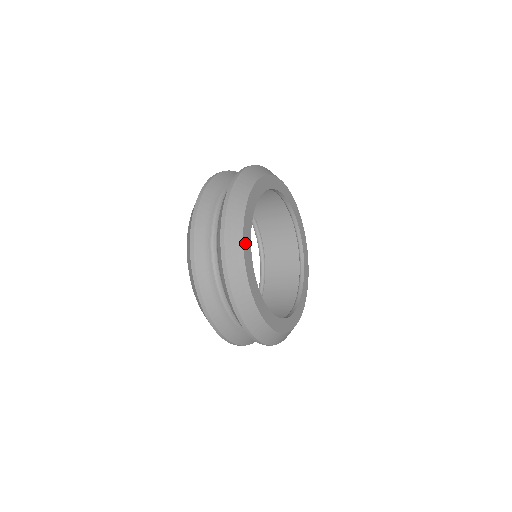
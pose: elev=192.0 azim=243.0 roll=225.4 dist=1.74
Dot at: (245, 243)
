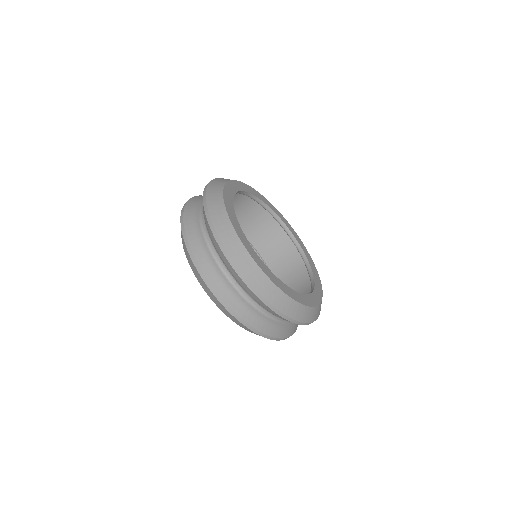
Dot at: (250, 253)
